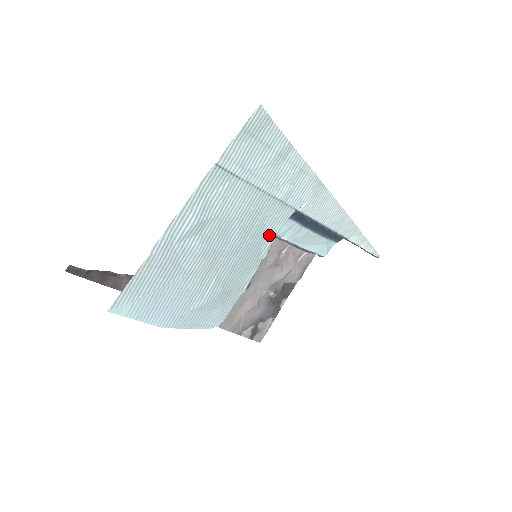
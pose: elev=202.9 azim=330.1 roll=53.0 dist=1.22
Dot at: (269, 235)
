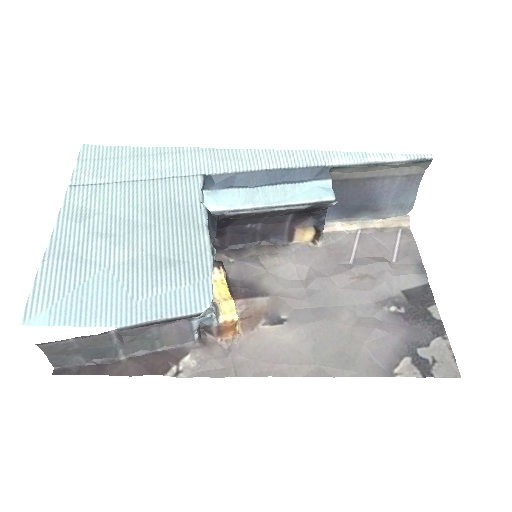
Dot at: (191, 204)
